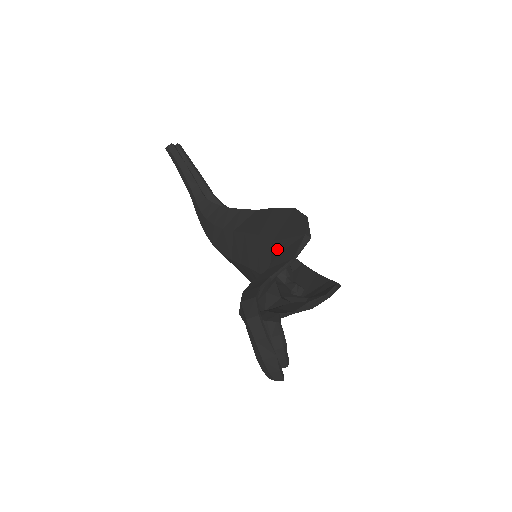
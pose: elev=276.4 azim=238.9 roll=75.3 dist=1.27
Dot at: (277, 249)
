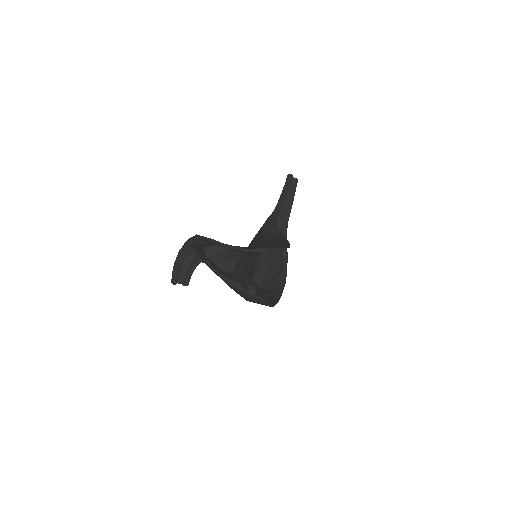
Dot at: (252, 246)
